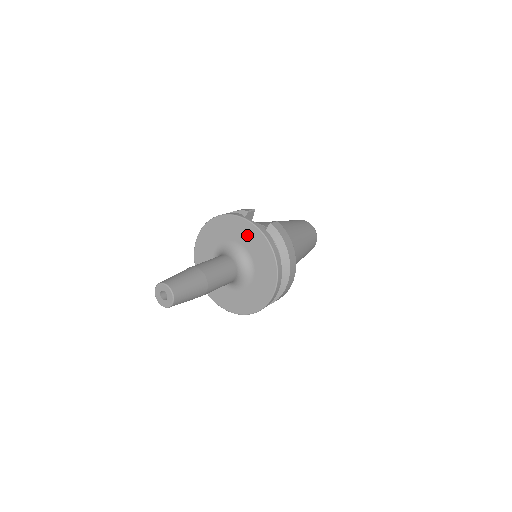
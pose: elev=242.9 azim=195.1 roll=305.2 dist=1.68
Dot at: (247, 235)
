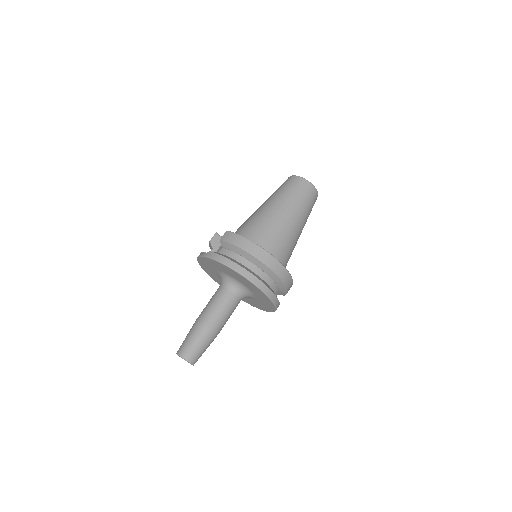
Dot at: (212, 265)
